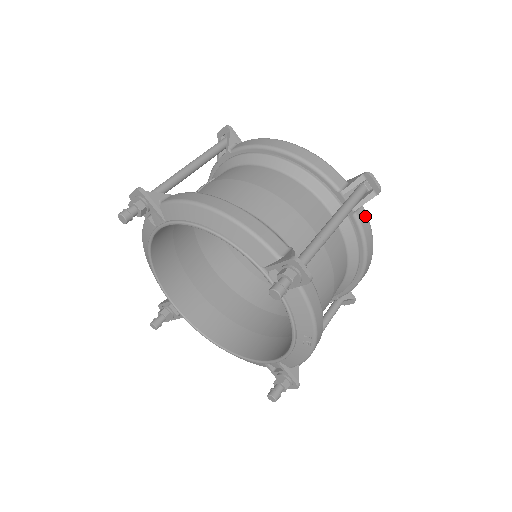
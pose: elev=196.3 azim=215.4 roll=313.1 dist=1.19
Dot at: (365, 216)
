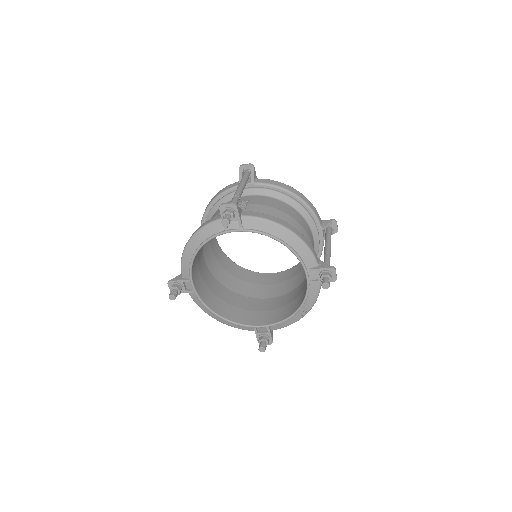
Dot at: occluded
